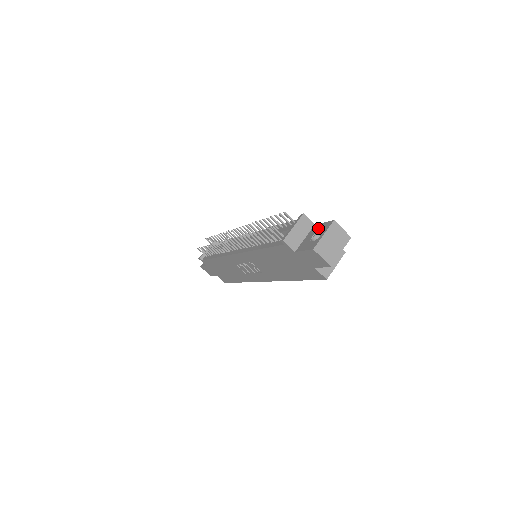
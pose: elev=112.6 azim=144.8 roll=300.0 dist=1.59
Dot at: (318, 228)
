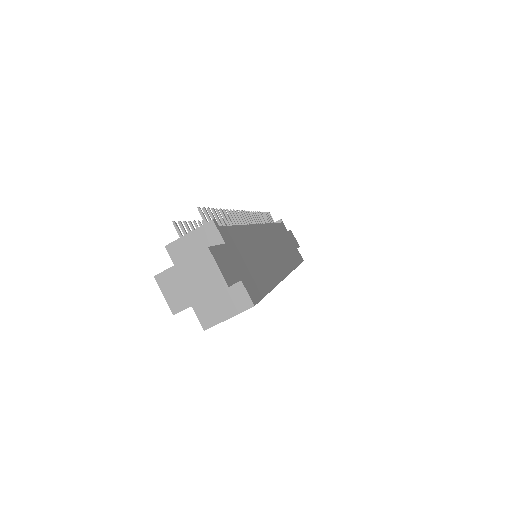
Dot at: occluded
